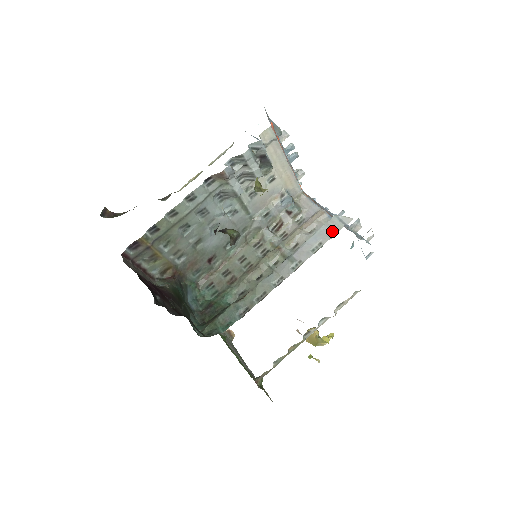
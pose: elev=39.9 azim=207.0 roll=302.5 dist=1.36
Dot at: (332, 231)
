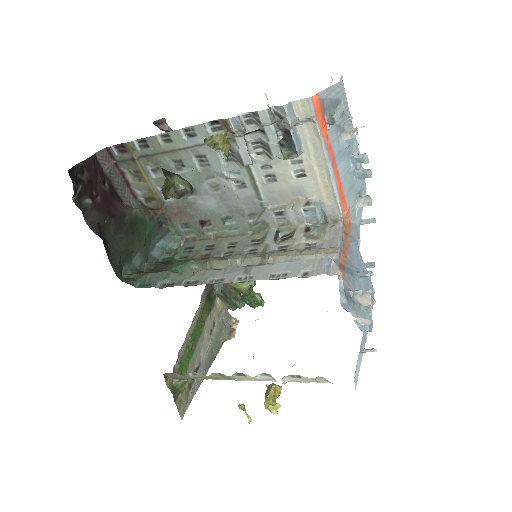
Dot at: (309, 271)
